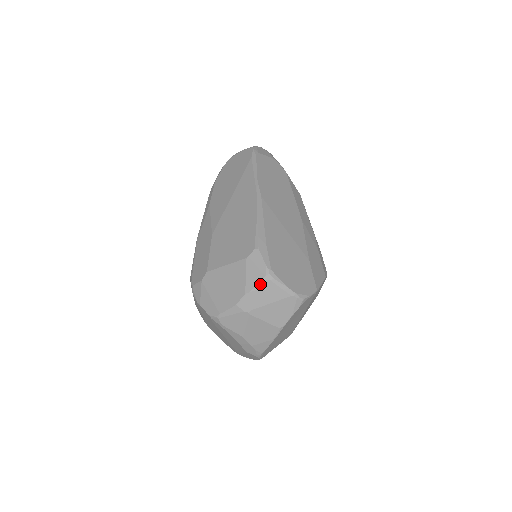
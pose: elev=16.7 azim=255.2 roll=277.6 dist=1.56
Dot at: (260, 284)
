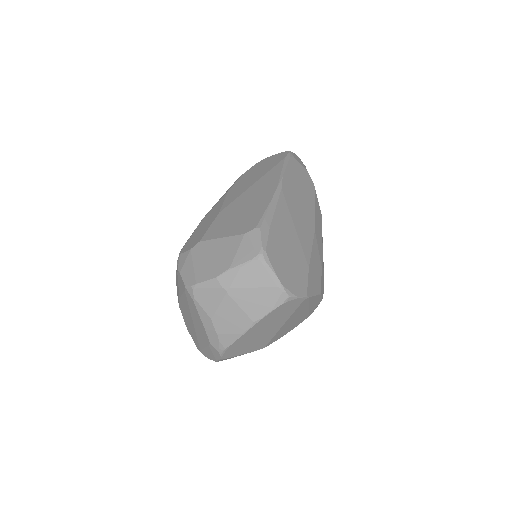
Dot at: (249, 262)
